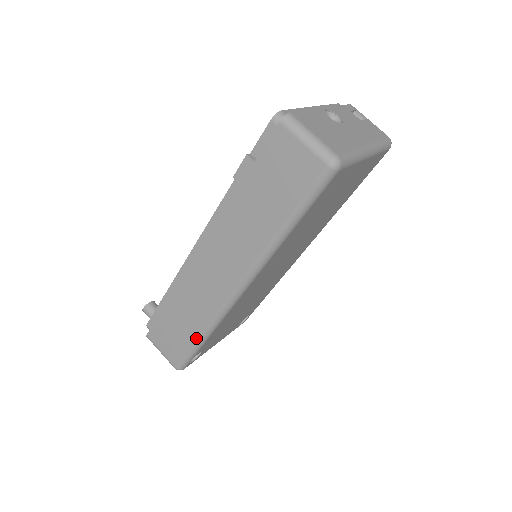
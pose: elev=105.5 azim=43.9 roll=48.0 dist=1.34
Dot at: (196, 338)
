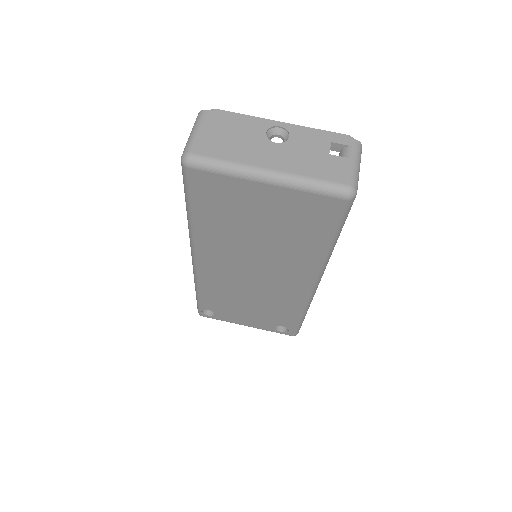
Dot at: occluded
